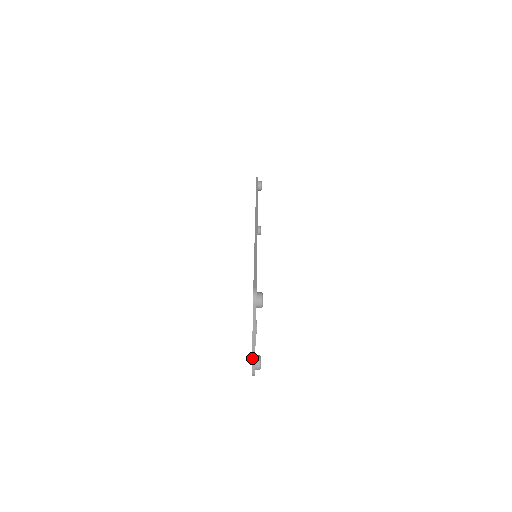
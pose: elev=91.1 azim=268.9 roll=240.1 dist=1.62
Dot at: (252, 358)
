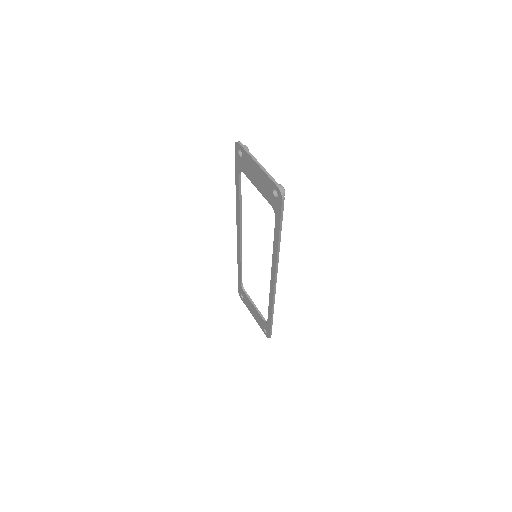
Dot at: (268, 176)
